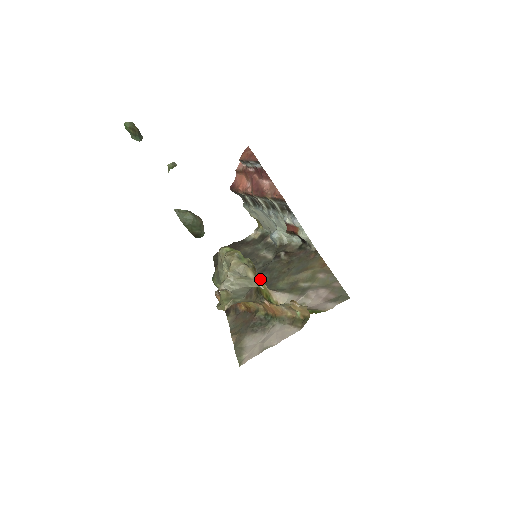
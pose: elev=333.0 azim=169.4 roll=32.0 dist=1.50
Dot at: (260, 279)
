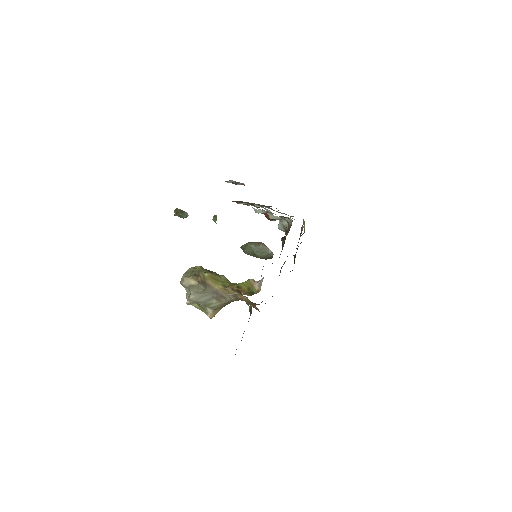
Dot at: occluded
